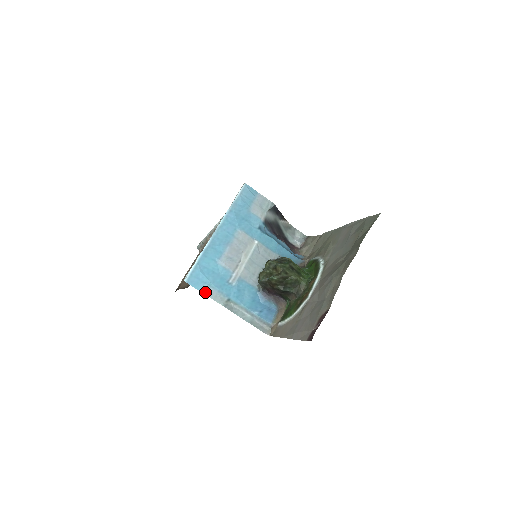
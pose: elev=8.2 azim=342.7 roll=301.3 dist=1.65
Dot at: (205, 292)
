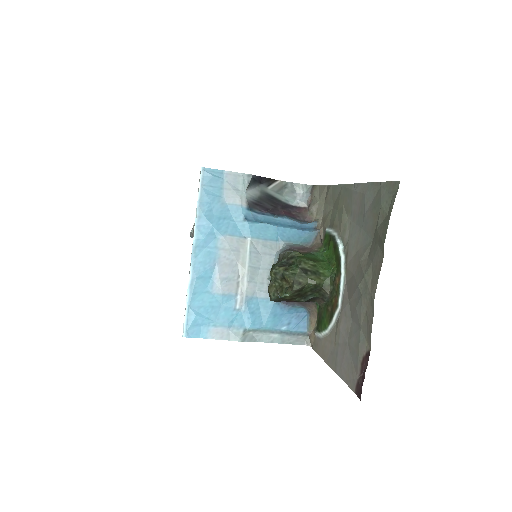
Dot at: (213, 336)
